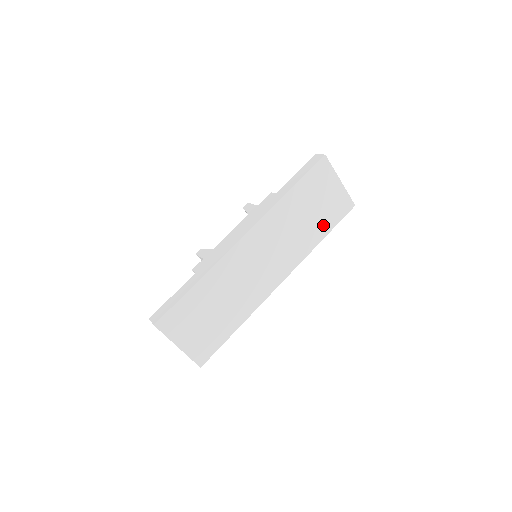
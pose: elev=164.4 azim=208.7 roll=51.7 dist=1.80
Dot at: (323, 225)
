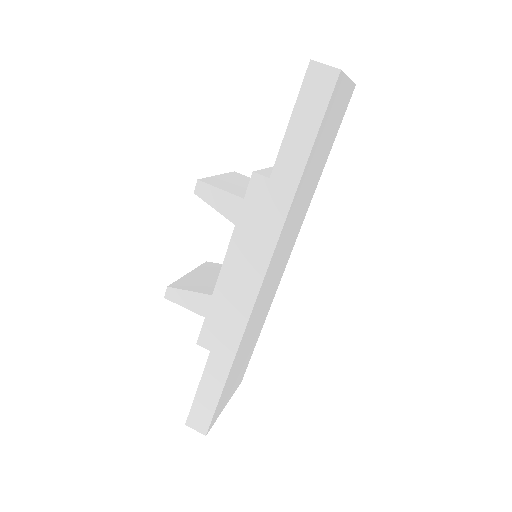
Dot at: (326, 154)
